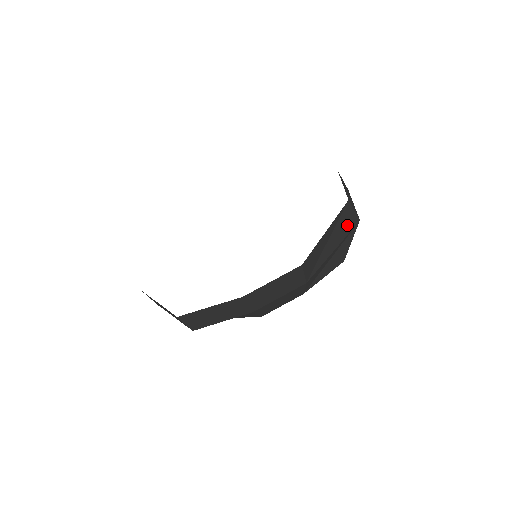
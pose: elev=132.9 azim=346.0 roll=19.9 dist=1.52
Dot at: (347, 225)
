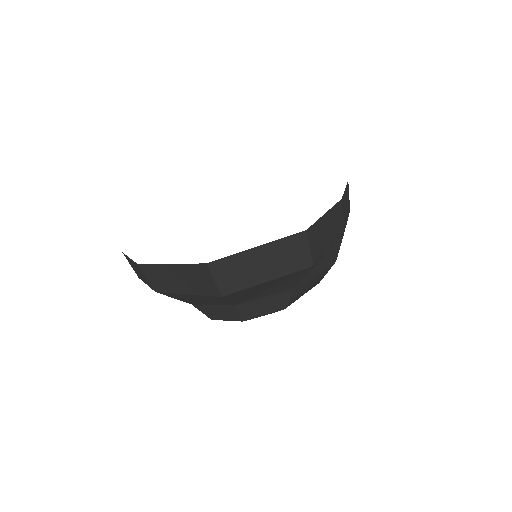
Dot at: occluded
